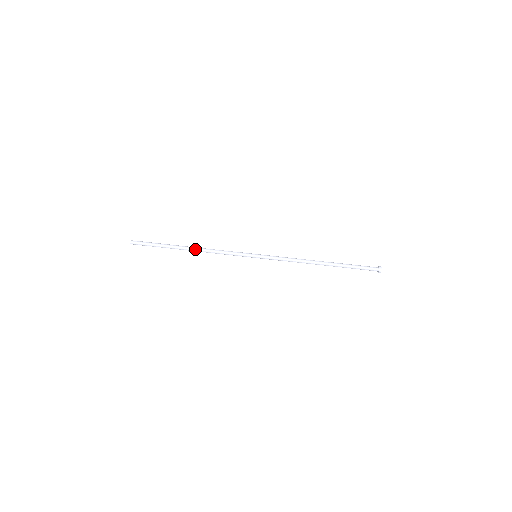
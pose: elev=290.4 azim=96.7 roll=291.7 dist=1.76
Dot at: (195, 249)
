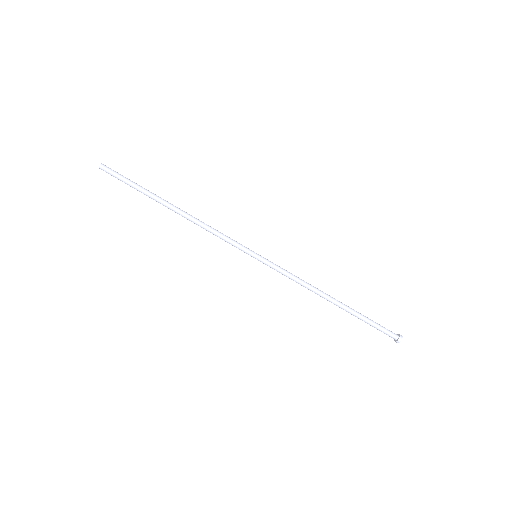
Dot at: (181, 215)
